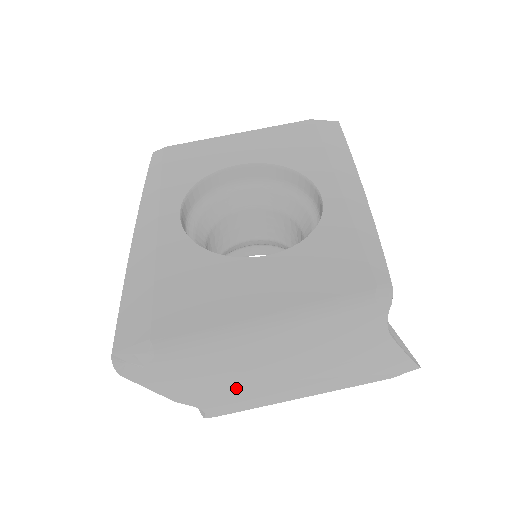
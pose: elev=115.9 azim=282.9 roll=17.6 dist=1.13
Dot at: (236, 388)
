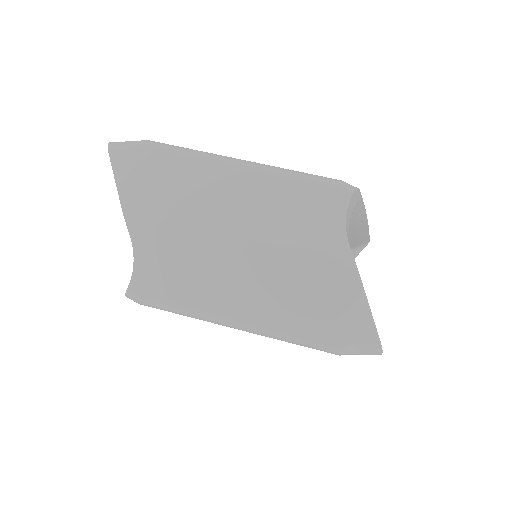
Dot at: (180, 227)
